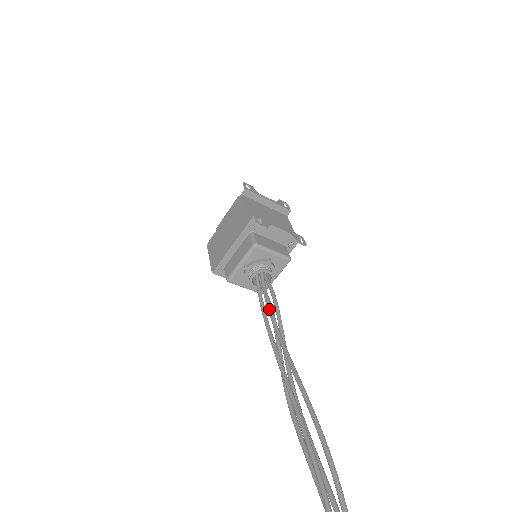
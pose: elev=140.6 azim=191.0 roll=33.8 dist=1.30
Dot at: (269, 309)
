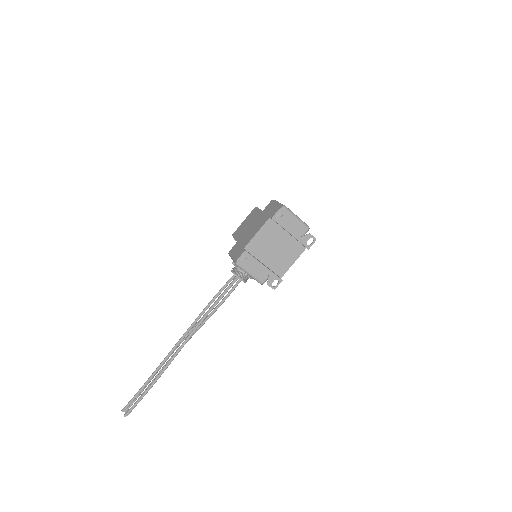
Dot at: (216, 300)
